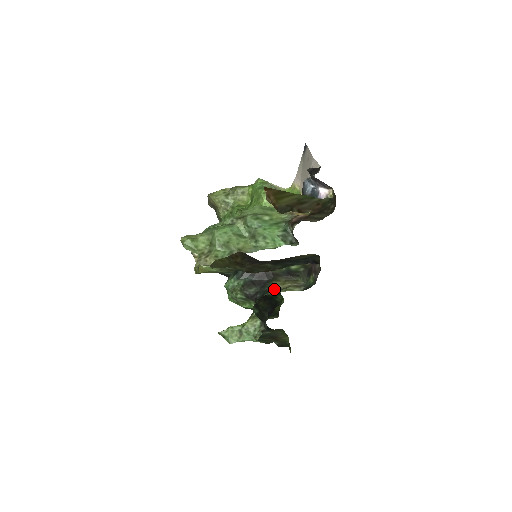
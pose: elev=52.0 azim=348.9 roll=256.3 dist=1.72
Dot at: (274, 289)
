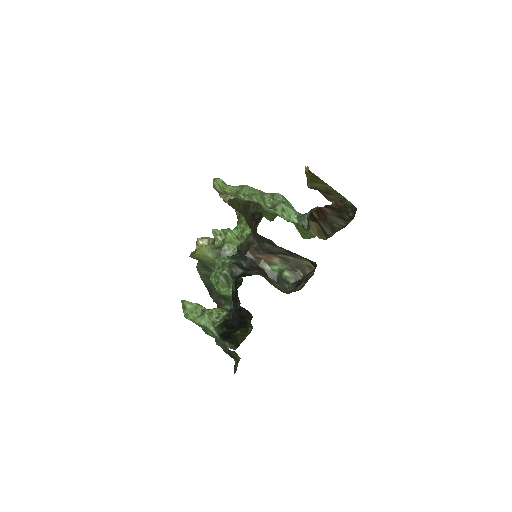
Dot at: occluded
